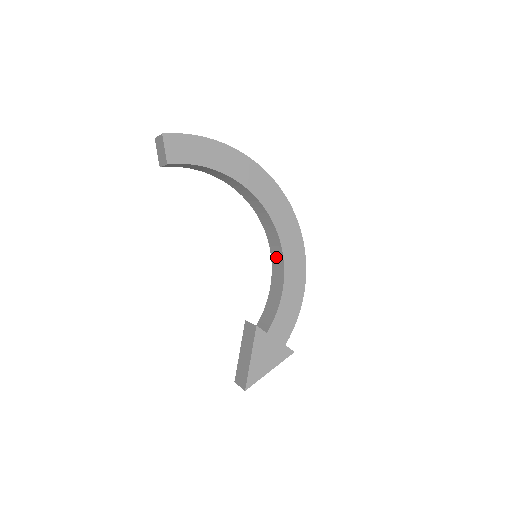
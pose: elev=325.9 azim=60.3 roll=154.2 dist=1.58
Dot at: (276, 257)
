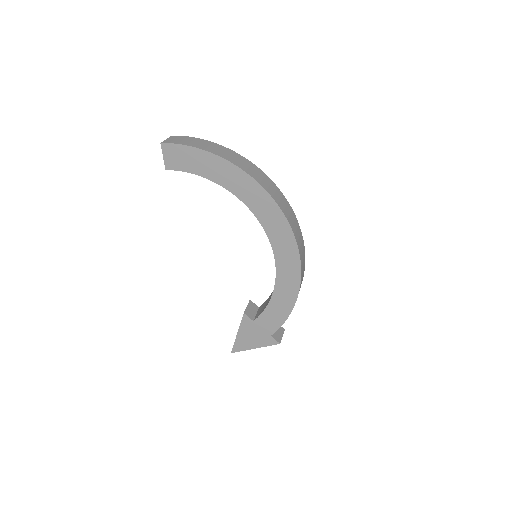
Dot at: occluded
